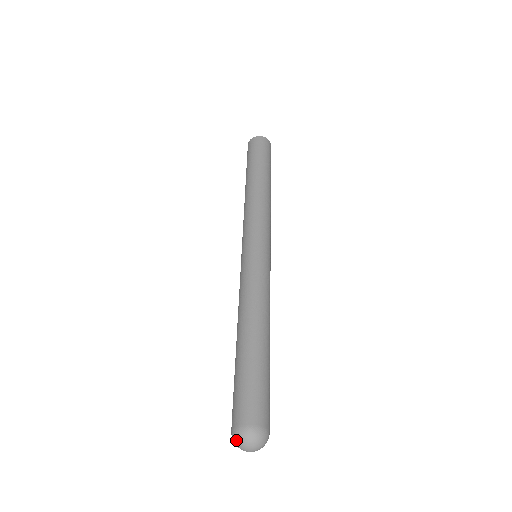
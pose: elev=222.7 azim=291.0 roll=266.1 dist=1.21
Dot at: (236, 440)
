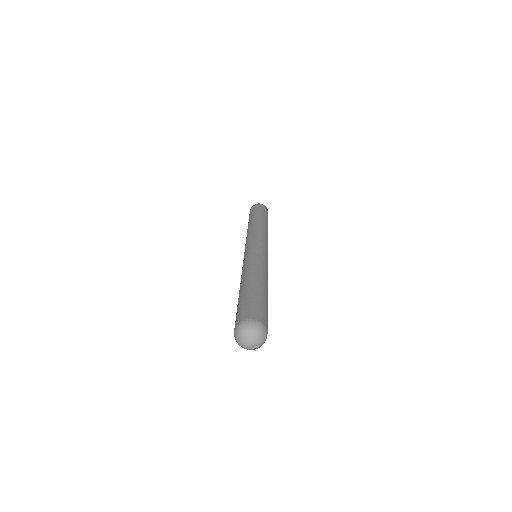
Dot at: (236, 337)
